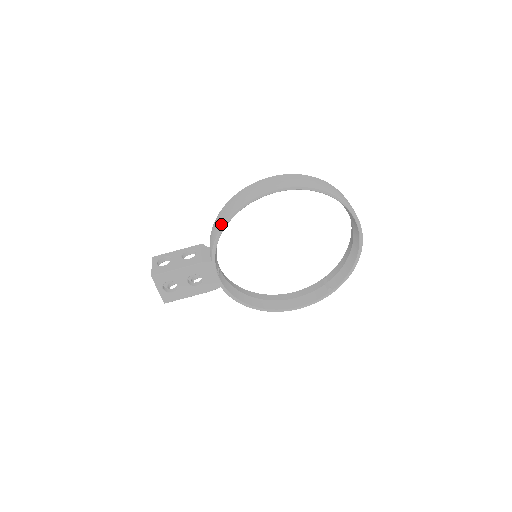
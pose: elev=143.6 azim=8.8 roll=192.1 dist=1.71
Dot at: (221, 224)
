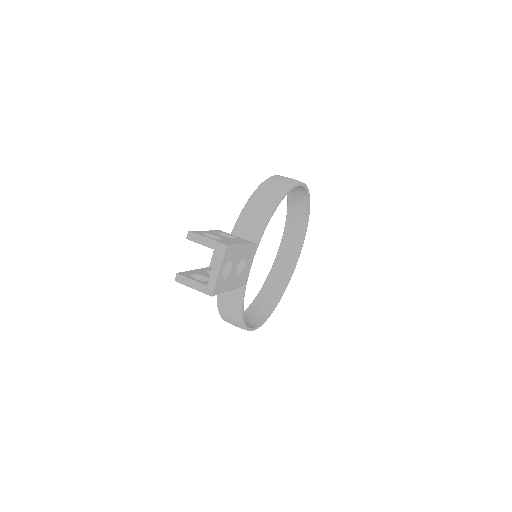
Dot at: (275, 201)
